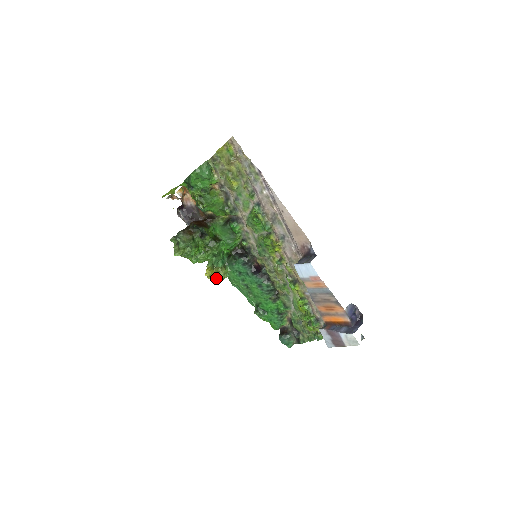
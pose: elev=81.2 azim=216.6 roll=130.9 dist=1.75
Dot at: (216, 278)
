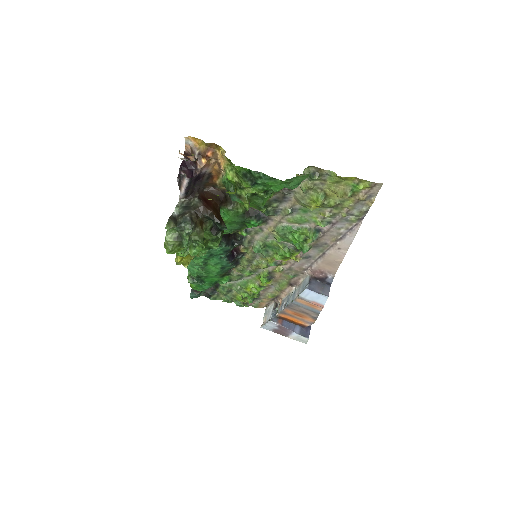
Dot at: (188, 264)
